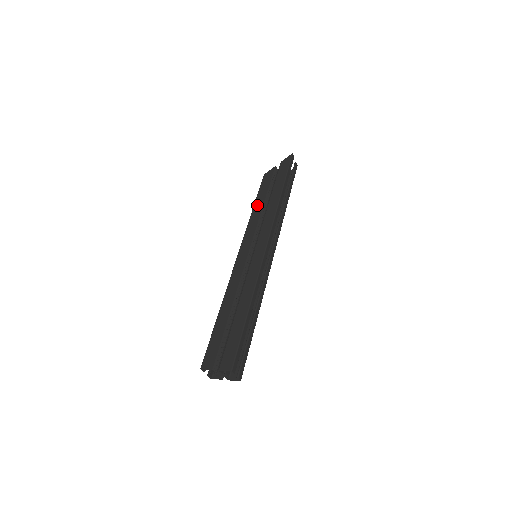
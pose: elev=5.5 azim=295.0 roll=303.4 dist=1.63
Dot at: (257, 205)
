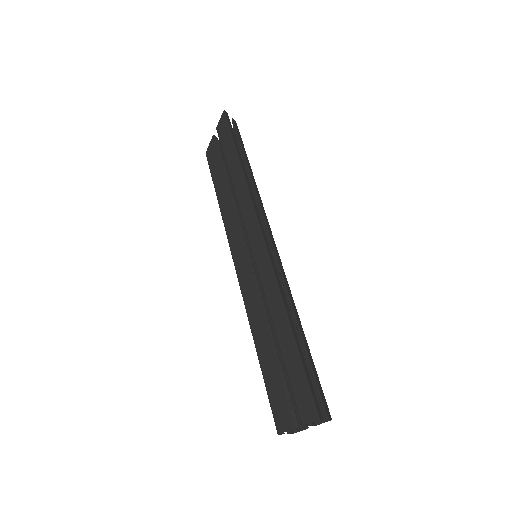
Dot at: (220, 194)
